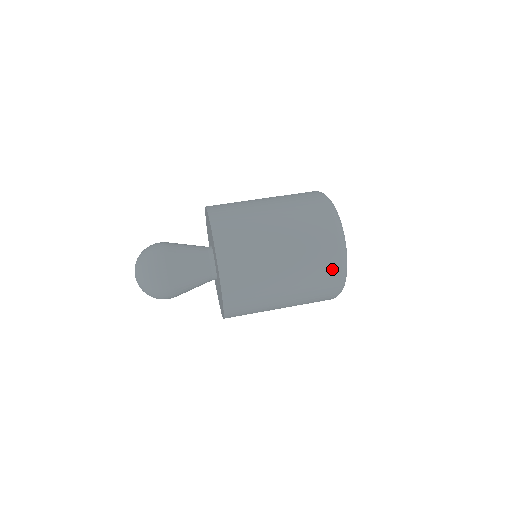
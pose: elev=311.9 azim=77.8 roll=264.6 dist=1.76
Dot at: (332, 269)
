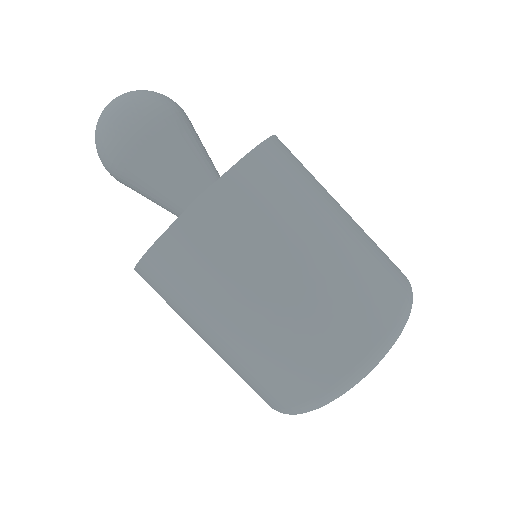
Dot at: occluded
